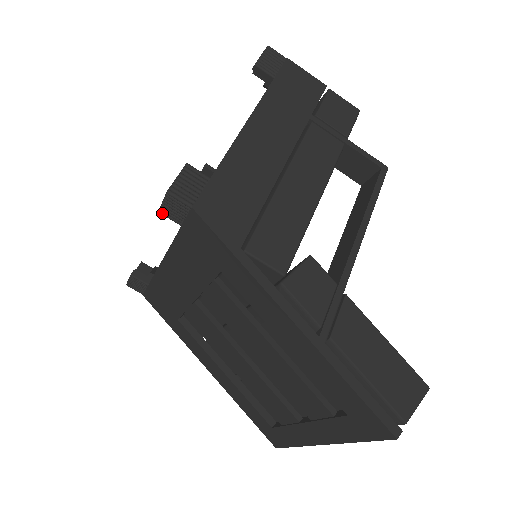
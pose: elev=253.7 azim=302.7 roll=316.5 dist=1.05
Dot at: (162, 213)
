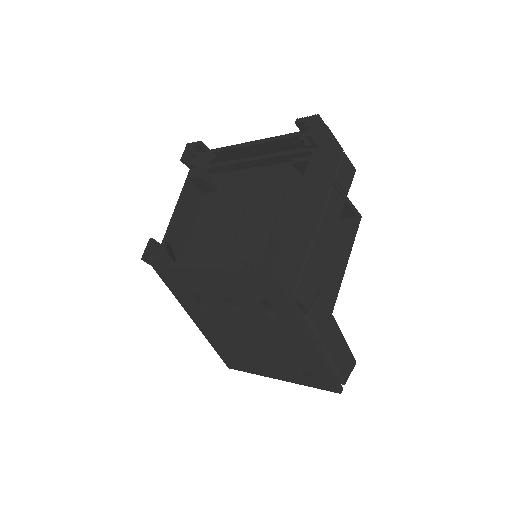
Dot at: (242, 263)
